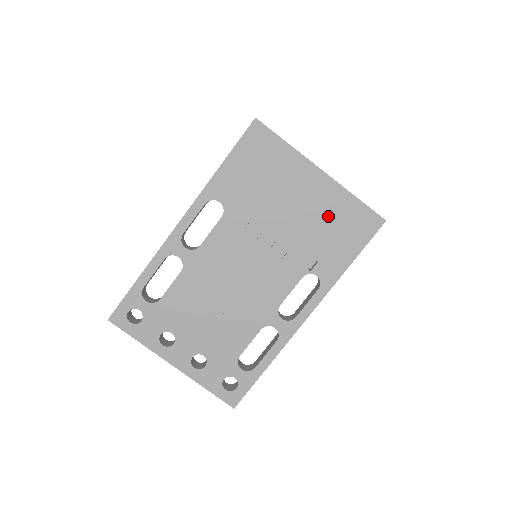
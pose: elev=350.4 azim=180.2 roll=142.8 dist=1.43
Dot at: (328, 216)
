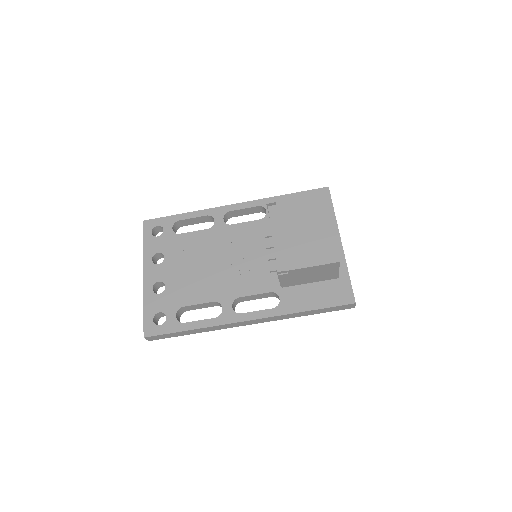
Dot at: (317, 246)
